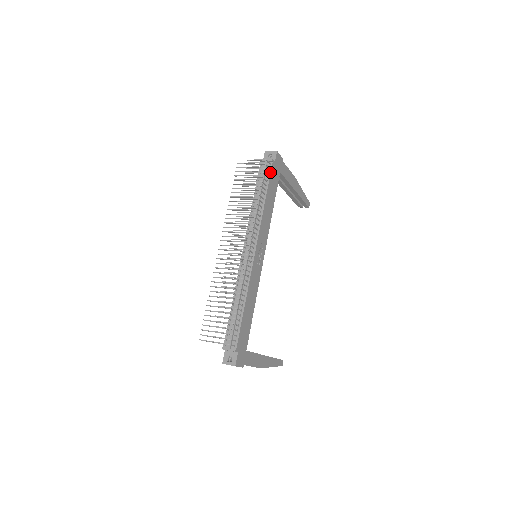
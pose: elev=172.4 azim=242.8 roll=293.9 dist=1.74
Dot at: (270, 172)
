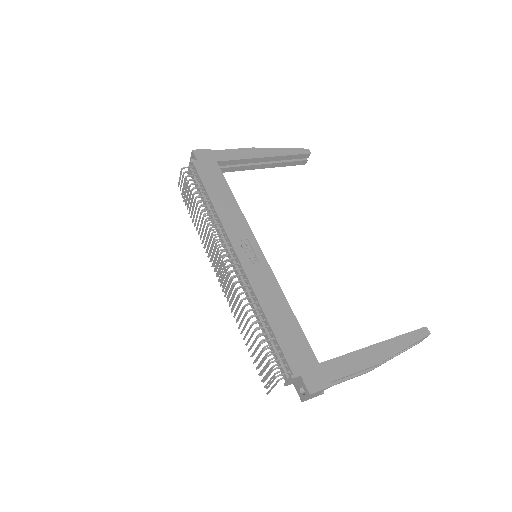
Dot at: (197, 173)
